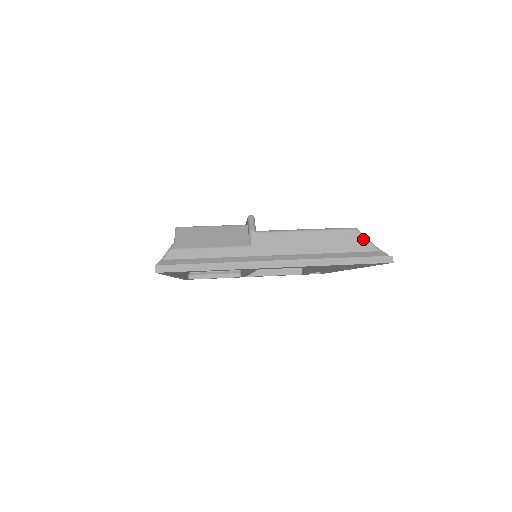
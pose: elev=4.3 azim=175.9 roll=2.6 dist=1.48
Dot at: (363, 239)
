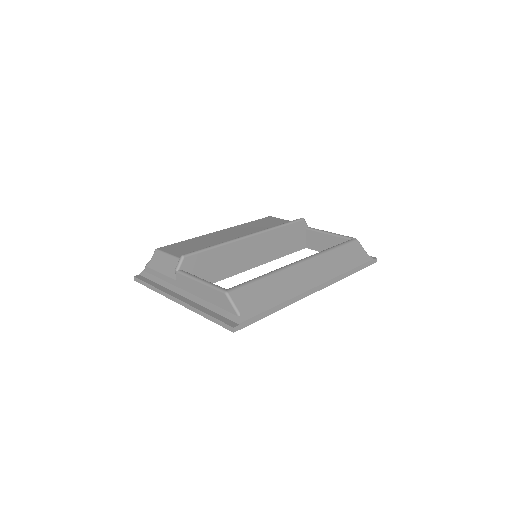
Dot at: (229, 303)
